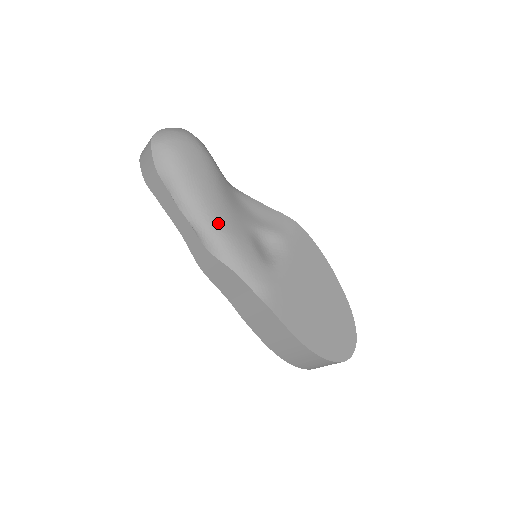
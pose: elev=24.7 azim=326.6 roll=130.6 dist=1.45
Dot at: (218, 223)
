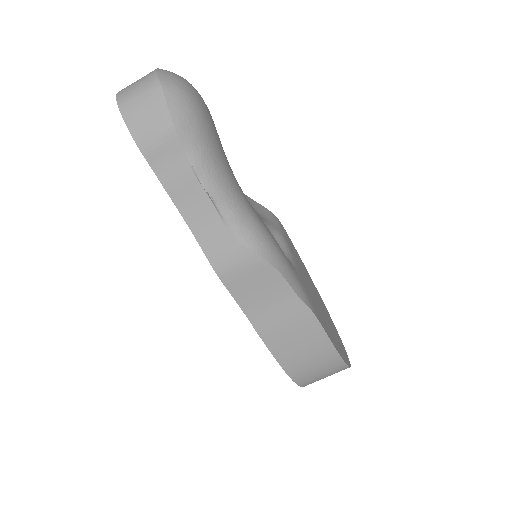
Dot at: (249, 209)
